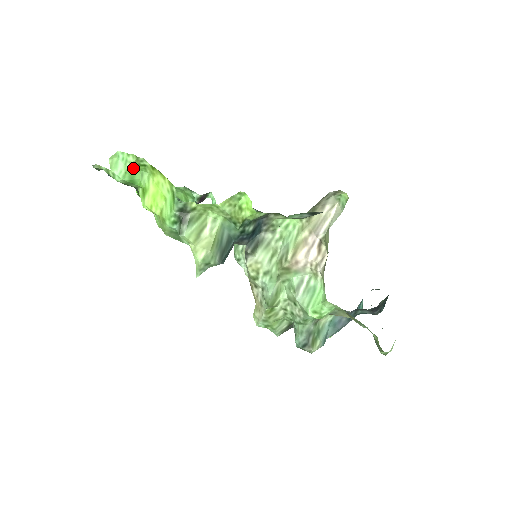
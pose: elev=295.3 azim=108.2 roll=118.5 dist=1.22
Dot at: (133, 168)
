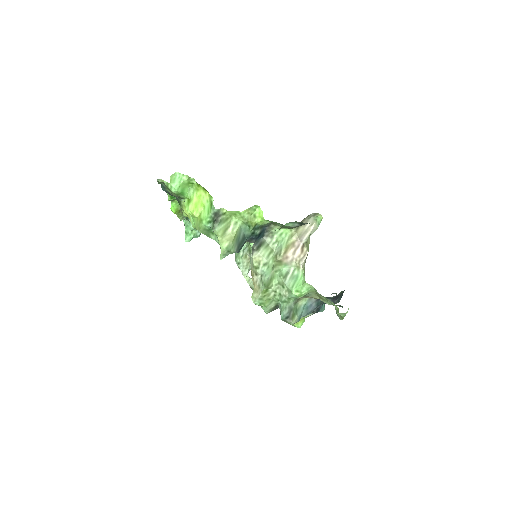
Dot at: (184, 184)
